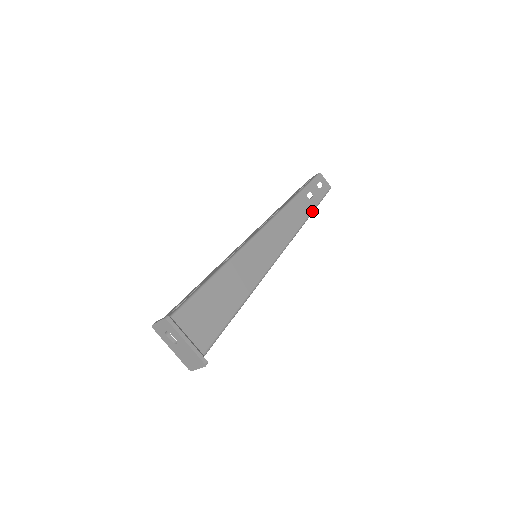
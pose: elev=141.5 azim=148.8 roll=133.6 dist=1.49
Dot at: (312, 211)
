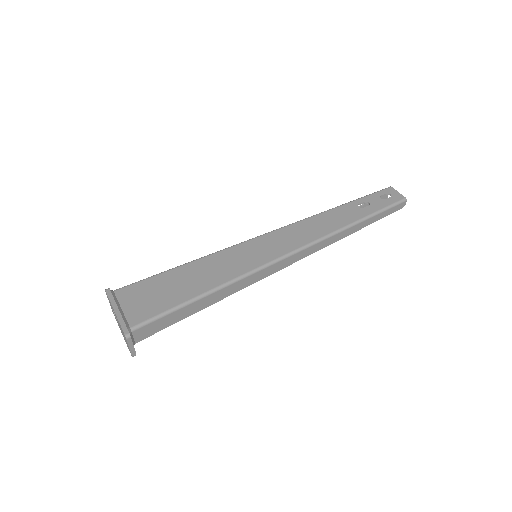
Dot at: (361, 219)
